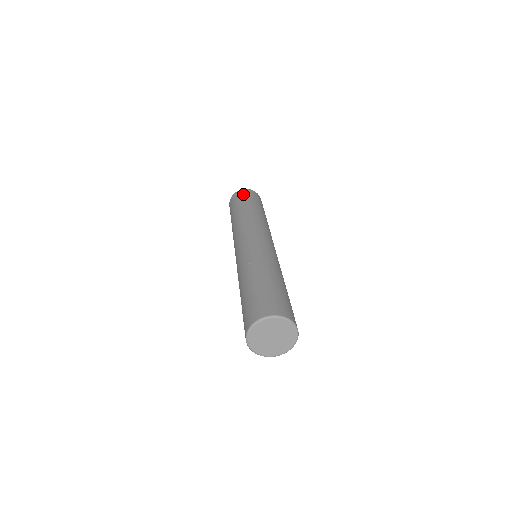
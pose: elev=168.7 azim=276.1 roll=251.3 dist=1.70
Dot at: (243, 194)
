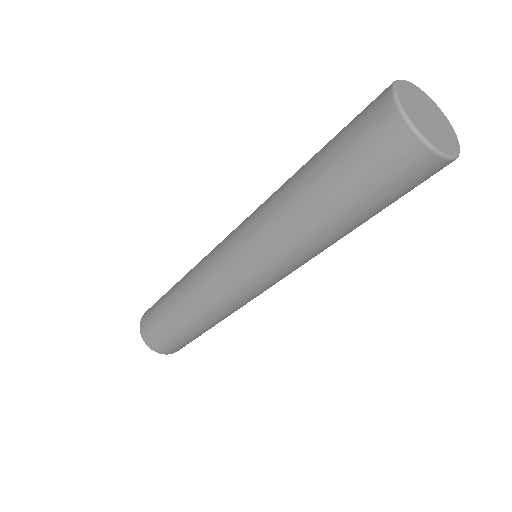
Dot at: occluded
